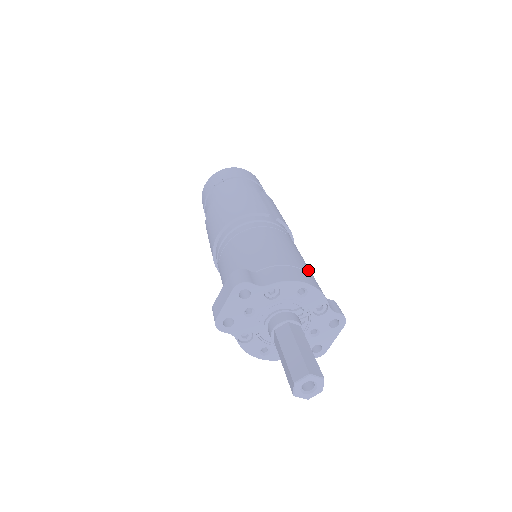
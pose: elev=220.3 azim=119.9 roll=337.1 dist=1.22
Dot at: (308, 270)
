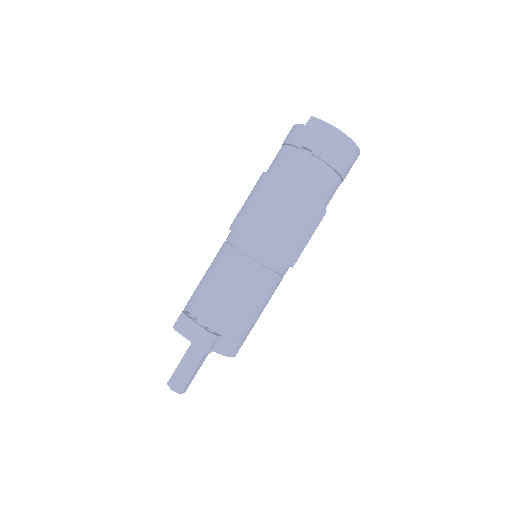
Dot at: occluded
